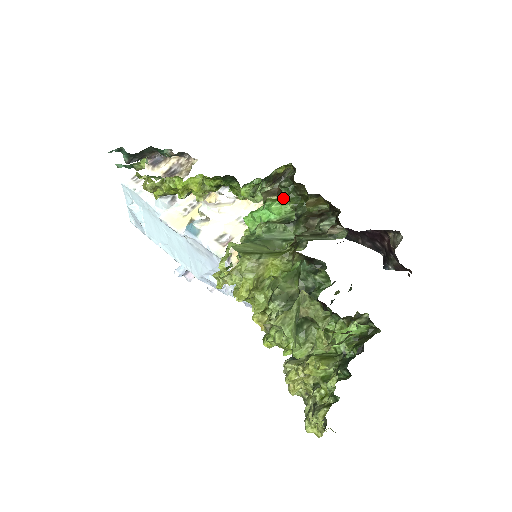
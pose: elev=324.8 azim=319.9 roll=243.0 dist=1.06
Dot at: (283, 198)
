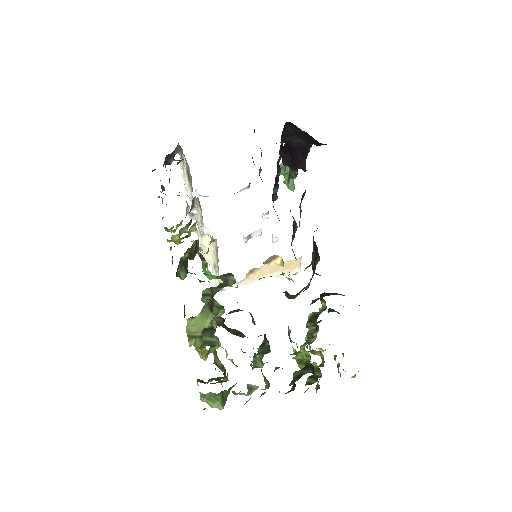
Dot at: (203, 273)
